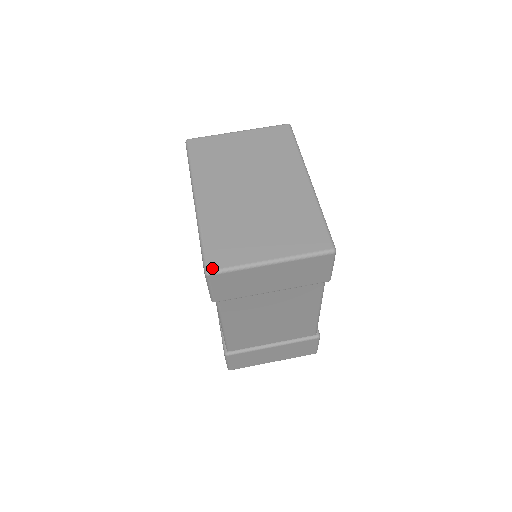
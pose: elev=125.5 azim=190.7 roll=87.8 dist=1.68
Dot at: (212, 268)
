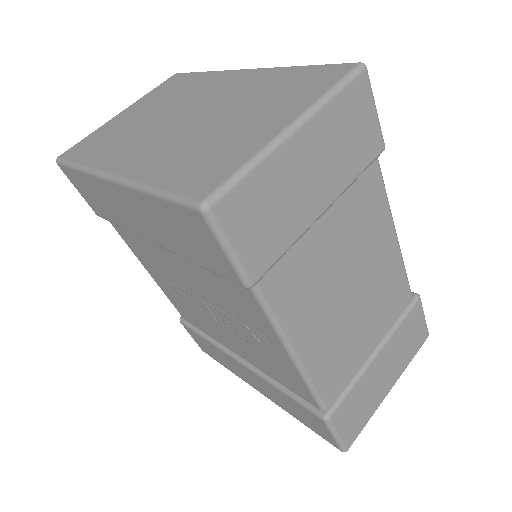
Dot at: (206, 194)
